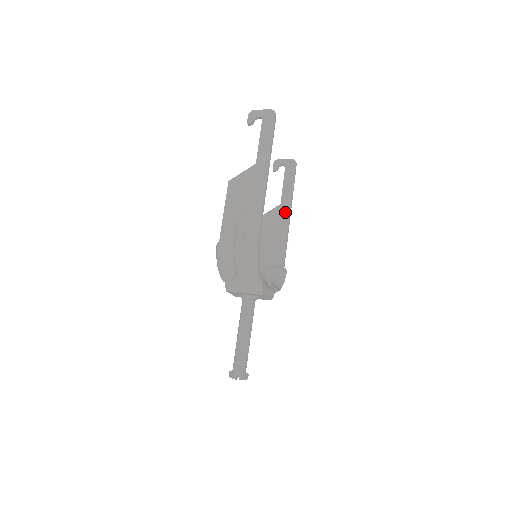
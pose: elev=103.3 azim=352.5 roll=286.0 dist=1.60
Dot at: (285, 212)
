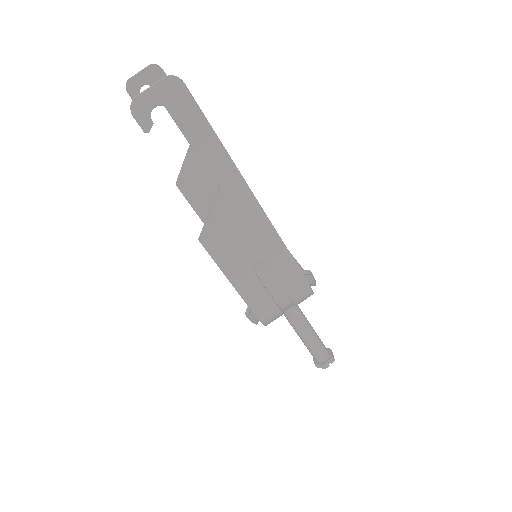
Dot at: occluded
